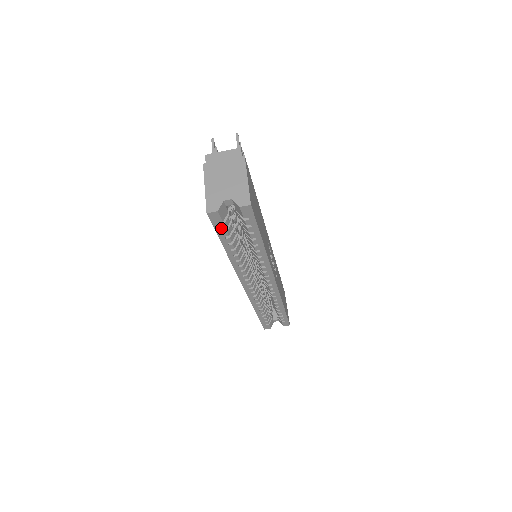
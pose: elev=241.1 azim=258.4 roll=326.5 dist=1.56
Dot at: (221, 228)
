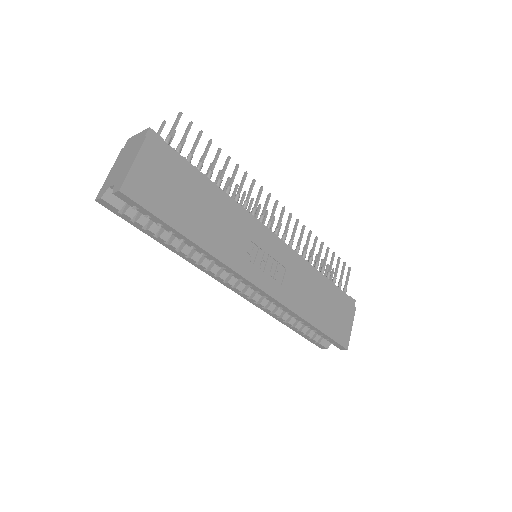
Dot at: (127, 218)
